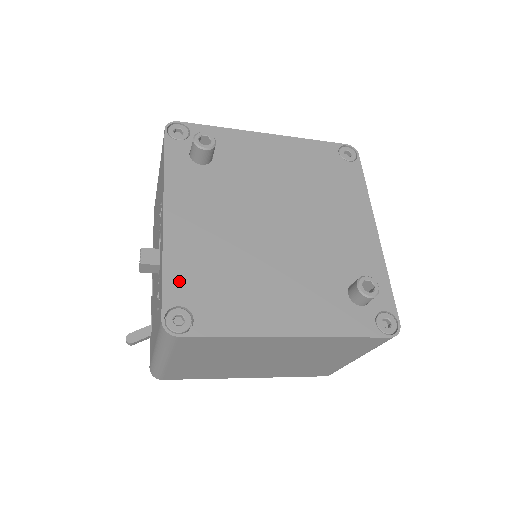
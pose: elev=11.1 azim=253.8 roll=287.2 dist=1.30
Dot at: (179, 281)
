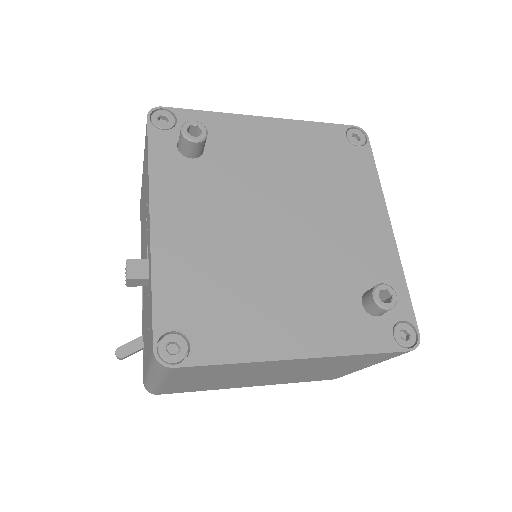
Dot at: (171, 301)
